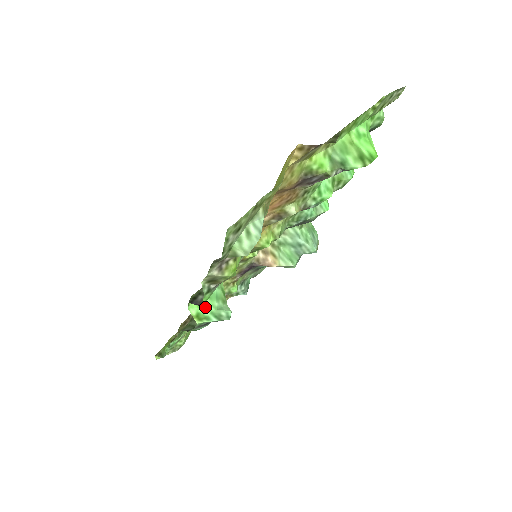
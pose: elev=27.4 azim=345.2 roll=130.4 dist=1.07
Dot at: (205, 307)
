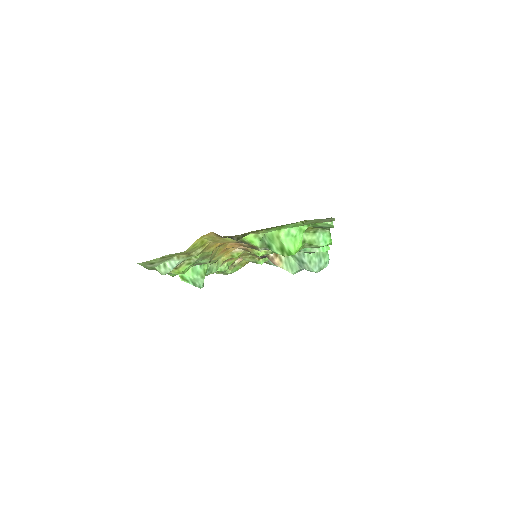
Dot at: (187, 275)
